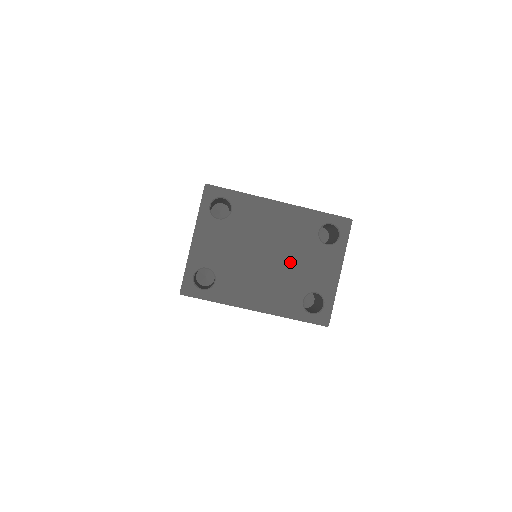
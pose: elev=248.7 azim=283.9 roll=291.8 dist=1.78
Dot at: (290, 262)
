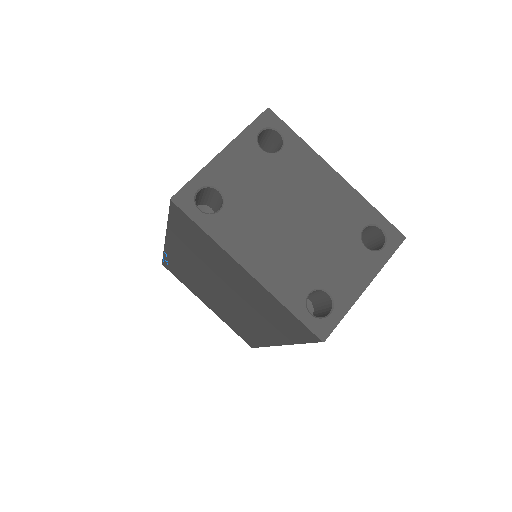
Dot at: (316, 241)
